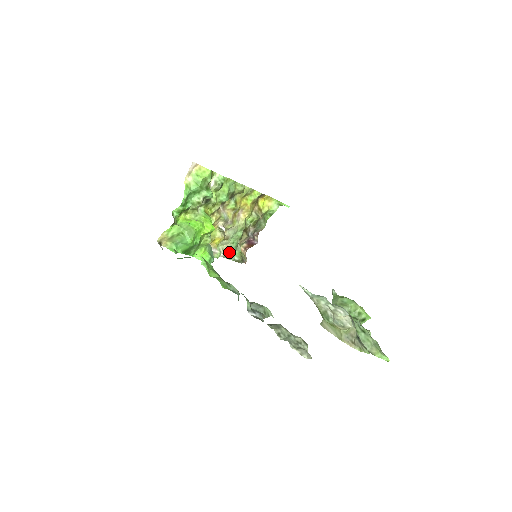
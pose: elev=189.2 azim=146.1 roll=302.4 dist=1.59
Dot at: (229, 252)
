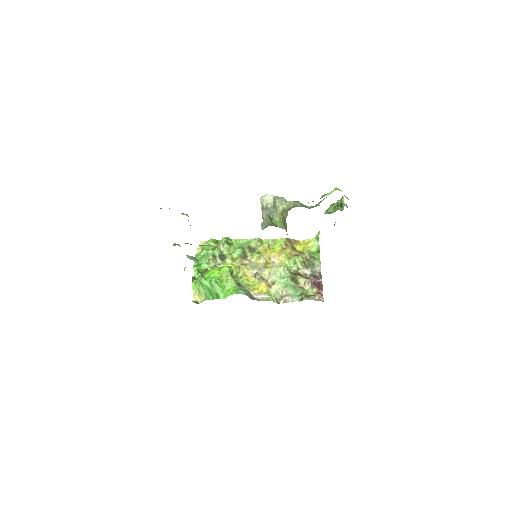
Dot at: (287, 295)
